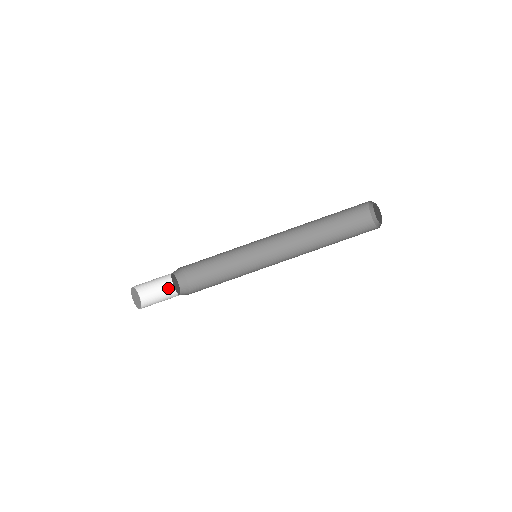
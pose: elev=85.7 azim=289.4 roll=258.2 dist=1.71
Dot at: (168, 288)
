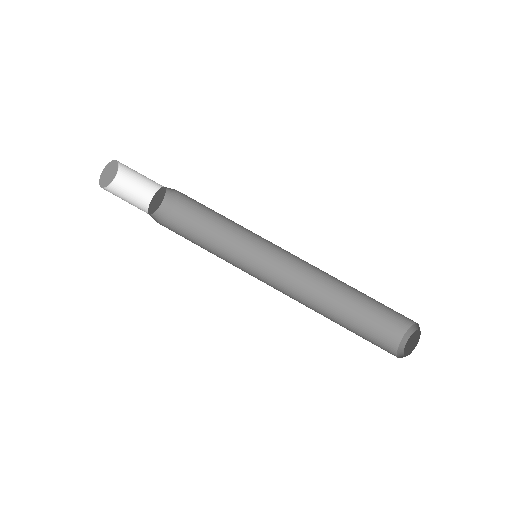
Dot at: (147, 199)
